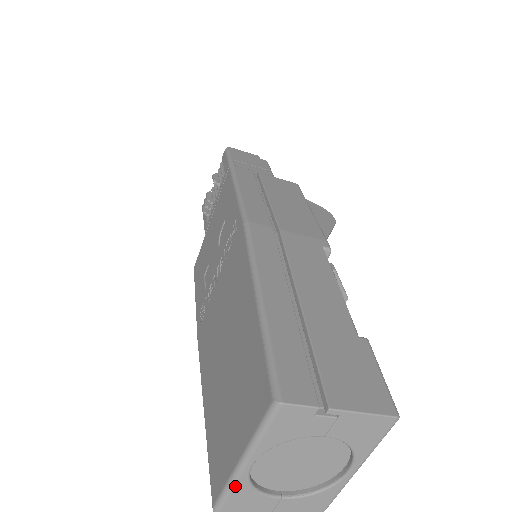
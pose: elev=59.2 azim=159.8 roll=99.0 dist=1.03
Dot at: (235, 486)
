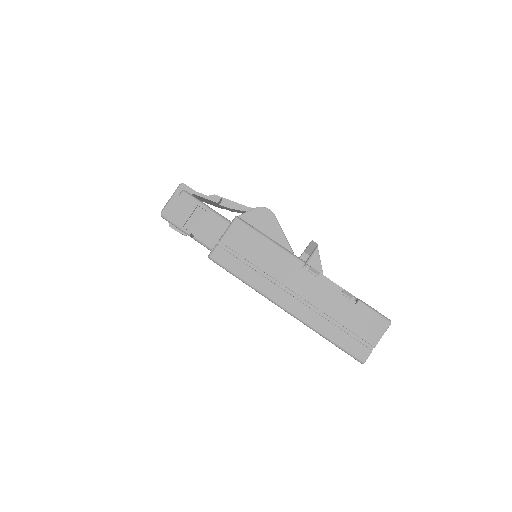
Dot at: occluded
